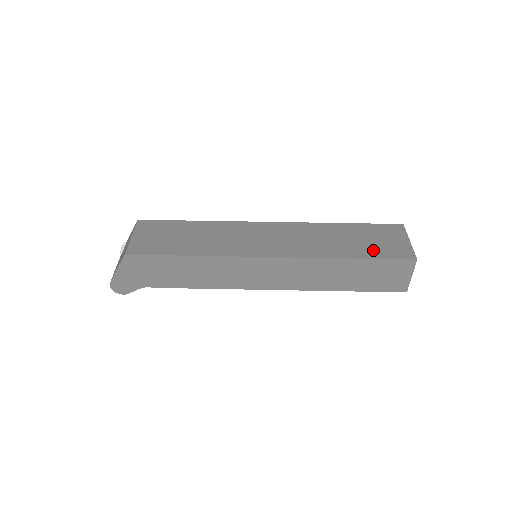
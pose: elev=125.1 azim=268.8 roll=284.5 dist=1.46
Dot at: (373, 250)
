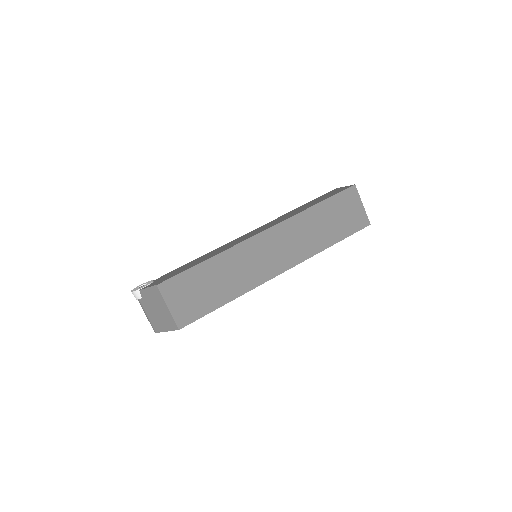
Dot at: (343, 229)
